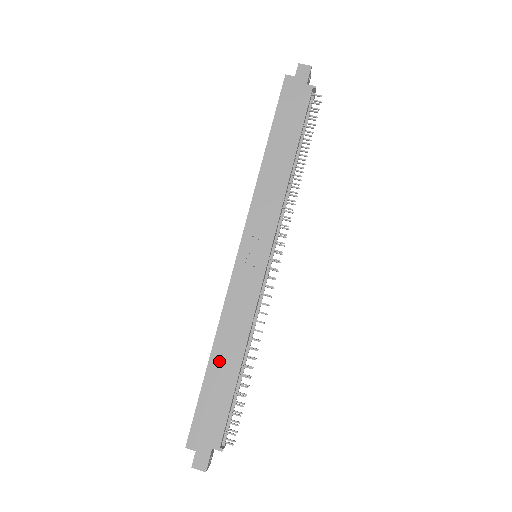
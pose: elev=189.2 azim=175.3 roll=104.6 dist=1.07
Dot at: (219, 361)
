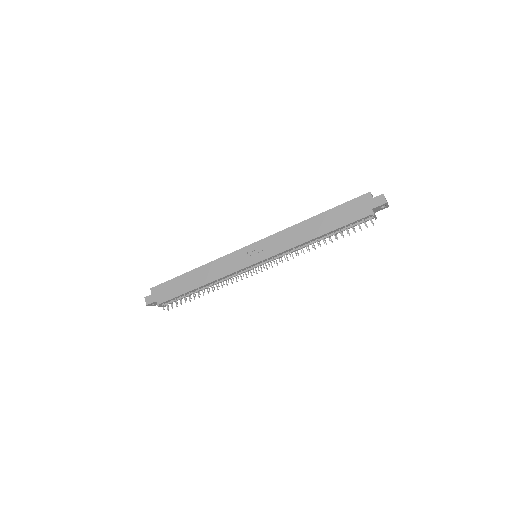
Dot at: (193, 276)
